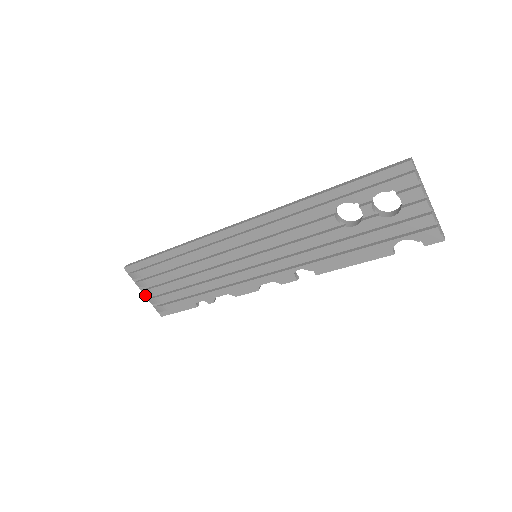
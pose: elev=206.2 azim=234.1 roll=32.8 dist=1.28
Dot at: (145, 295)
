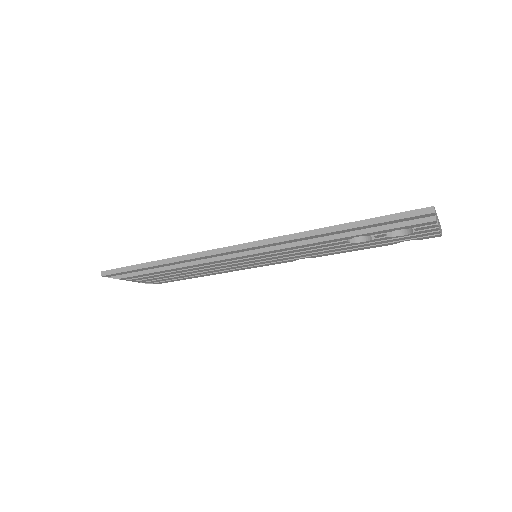
Dot at: occluded
